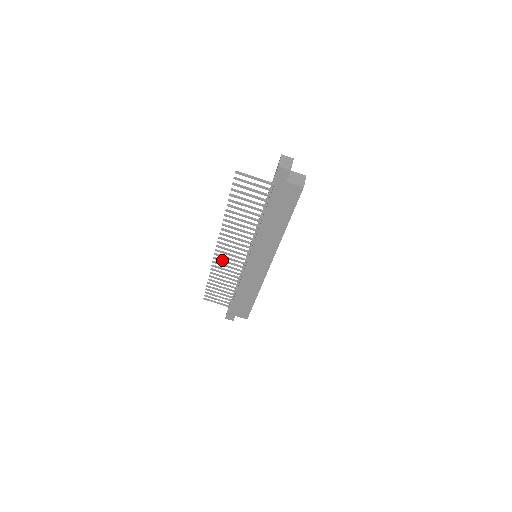
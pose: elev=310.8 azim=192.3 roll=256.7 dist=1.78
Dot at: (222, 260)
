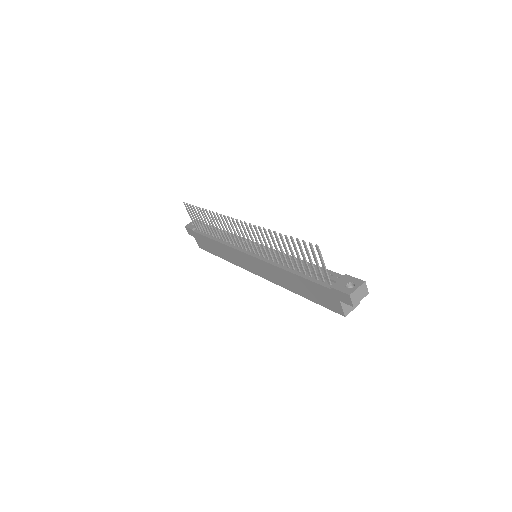
Dot at: (228, 224)
